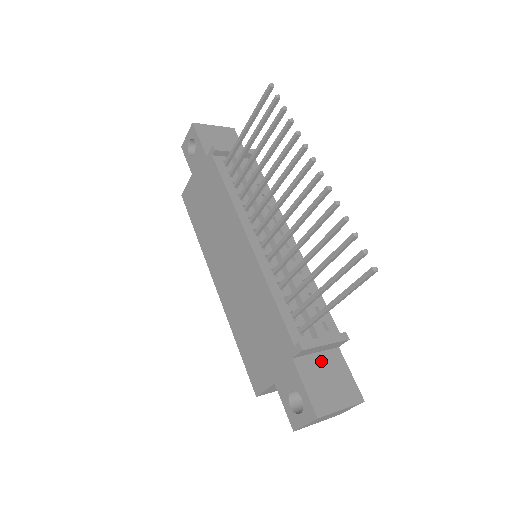
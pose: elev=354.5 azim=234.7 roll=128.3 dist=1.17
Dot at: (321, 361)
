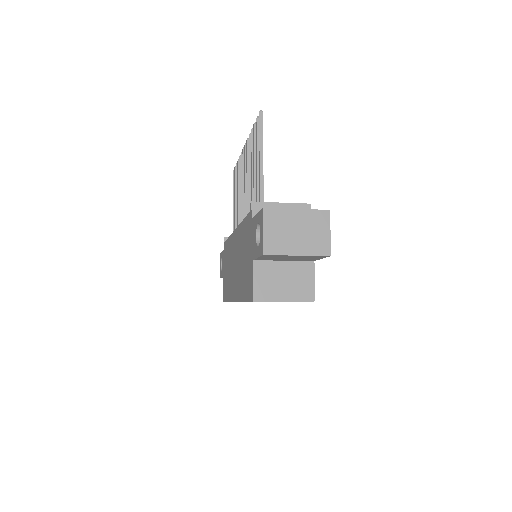
Dot at: occluded
